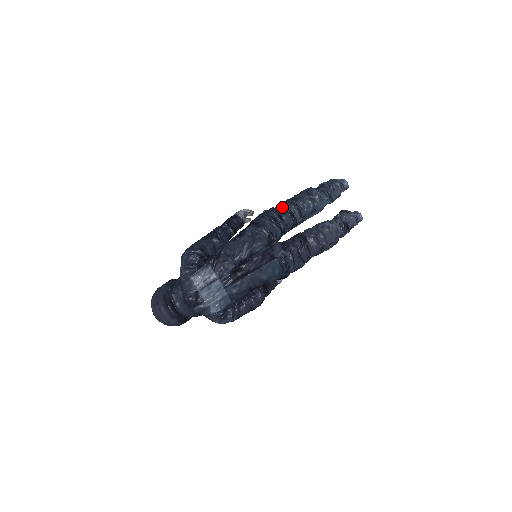
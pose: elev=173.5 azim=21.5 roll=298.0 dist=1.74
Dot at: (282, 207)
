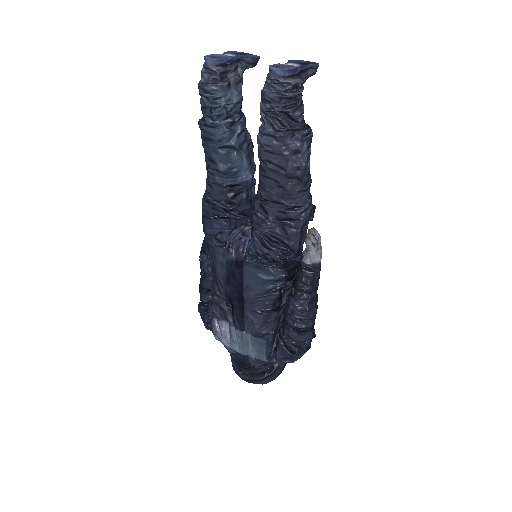
Dot at: (206, 183)
